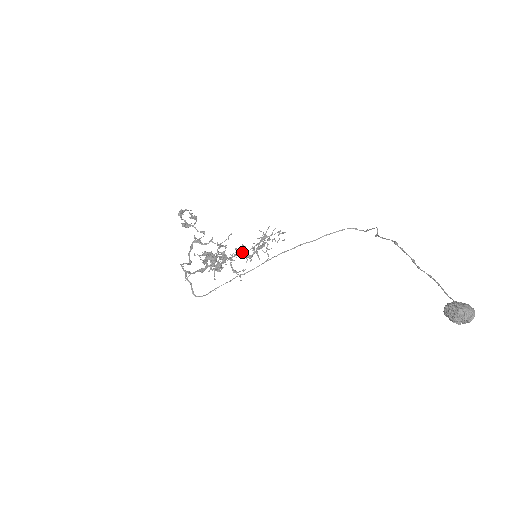
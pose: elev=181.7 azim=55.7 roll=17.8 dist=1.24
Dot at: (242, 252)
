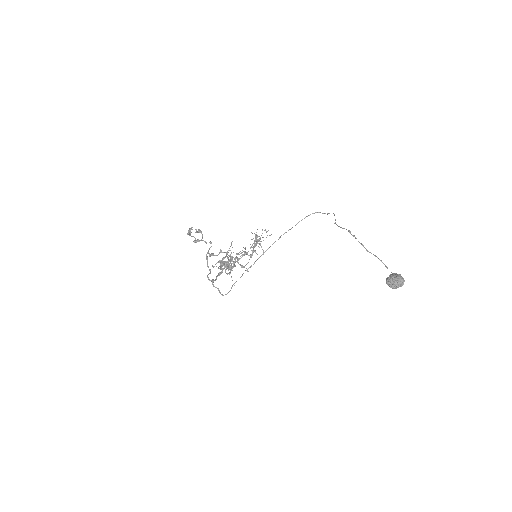
Dot at: (245, 254)
